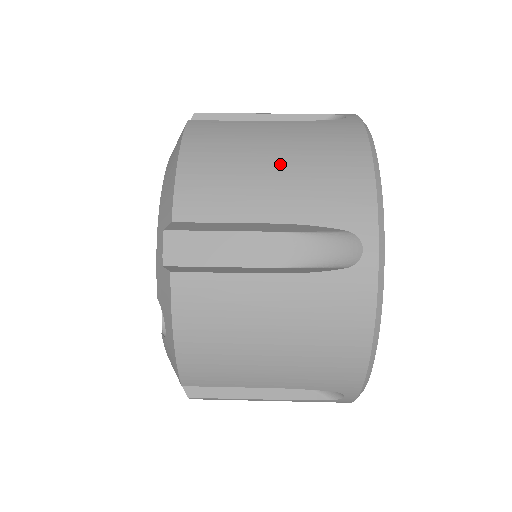
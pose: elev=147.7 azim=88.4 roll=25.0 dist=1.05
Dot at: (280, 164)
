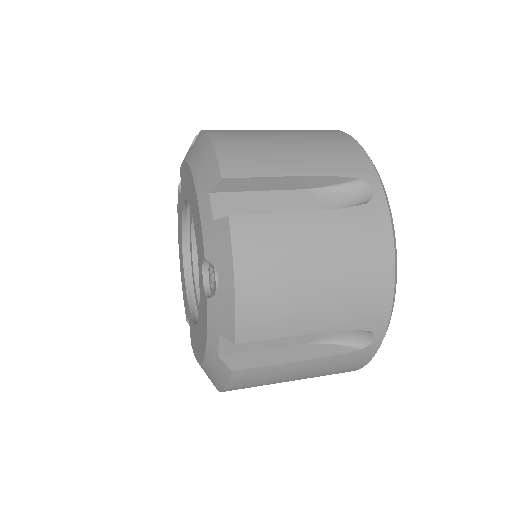
Dot at: (292, 143)
